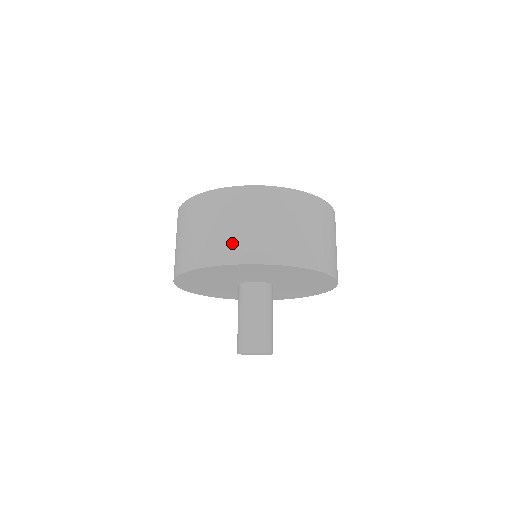
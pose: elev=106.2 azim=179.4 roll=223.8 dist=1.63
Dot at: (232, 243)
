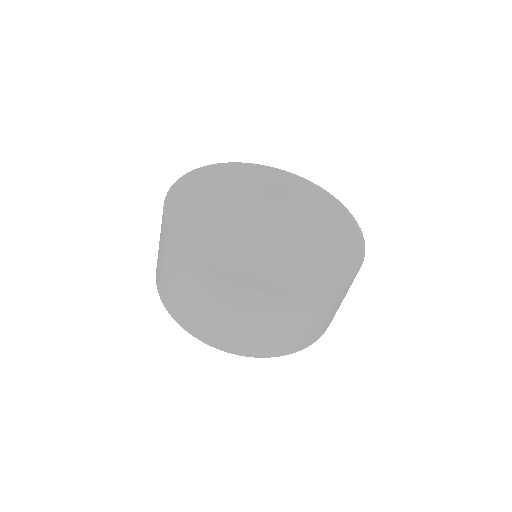
Dot at: (260, 343)
